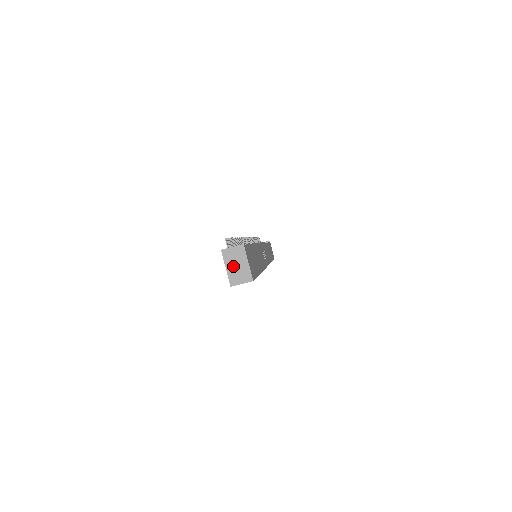
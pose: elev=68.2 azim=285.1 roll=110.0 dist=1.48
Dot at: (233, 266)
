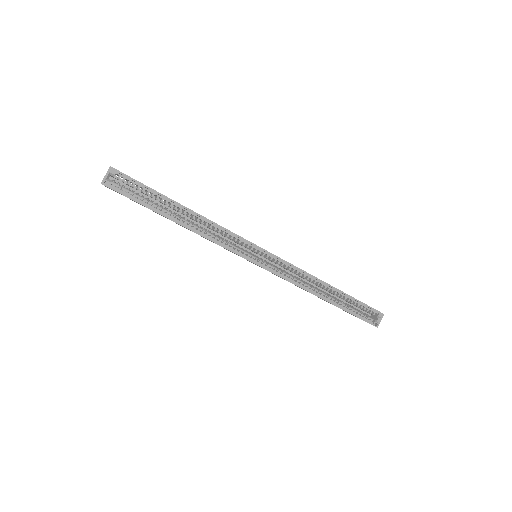
Dot at: occluded
